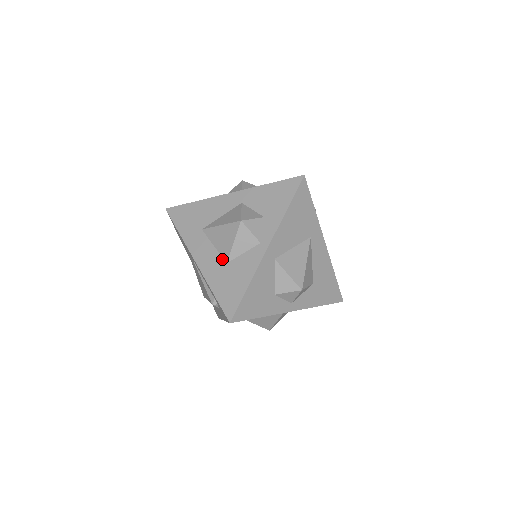
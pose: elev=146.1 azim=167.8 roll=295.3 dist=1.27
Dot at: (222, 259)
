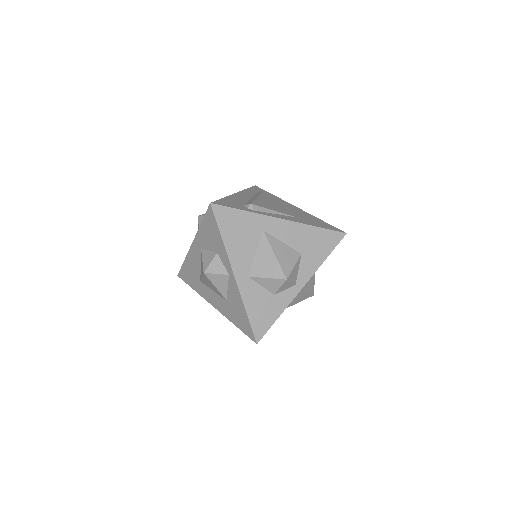
Dot at: (222, 299)
